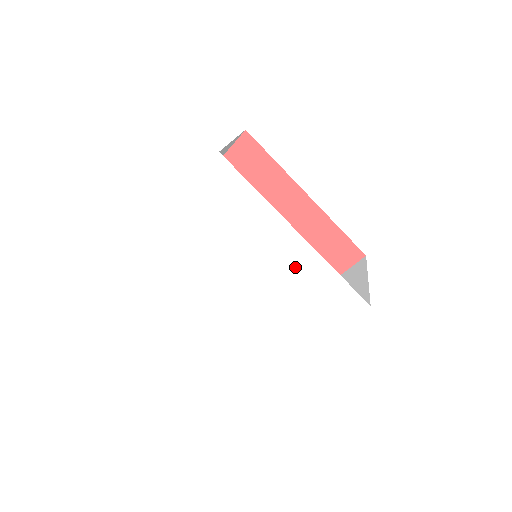
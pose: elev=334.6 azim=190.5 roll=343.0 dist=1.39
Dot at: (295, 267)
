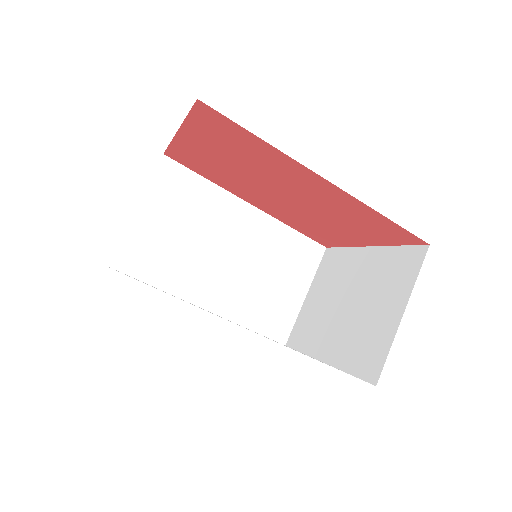
Dot at: occluded
